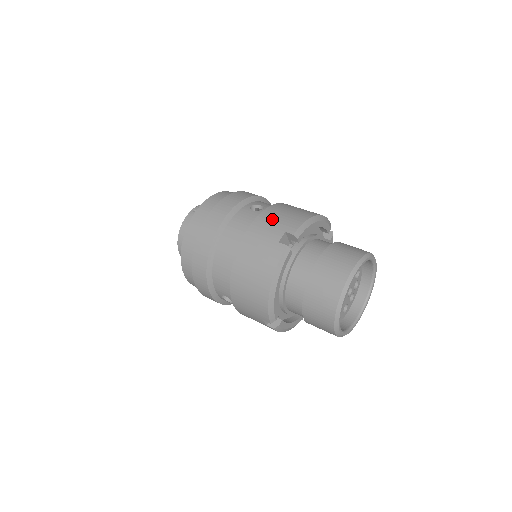
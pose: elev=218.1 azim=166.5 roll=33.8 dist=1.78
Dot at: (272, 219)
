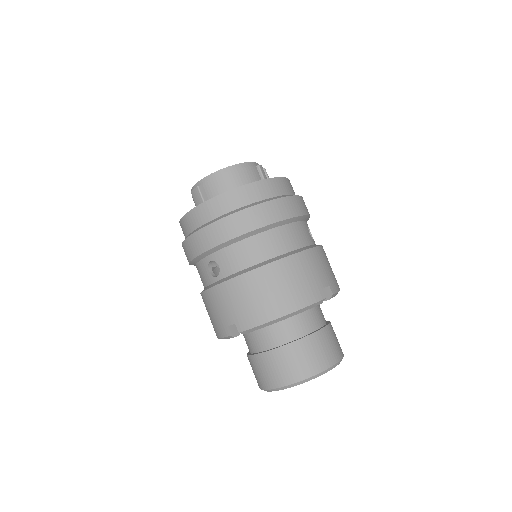
Dot at: (325, 262)
